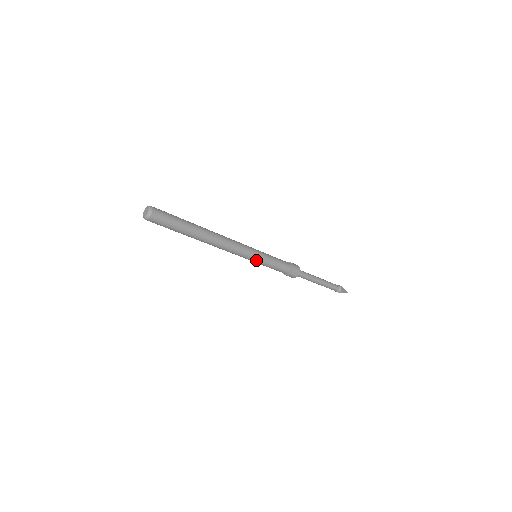
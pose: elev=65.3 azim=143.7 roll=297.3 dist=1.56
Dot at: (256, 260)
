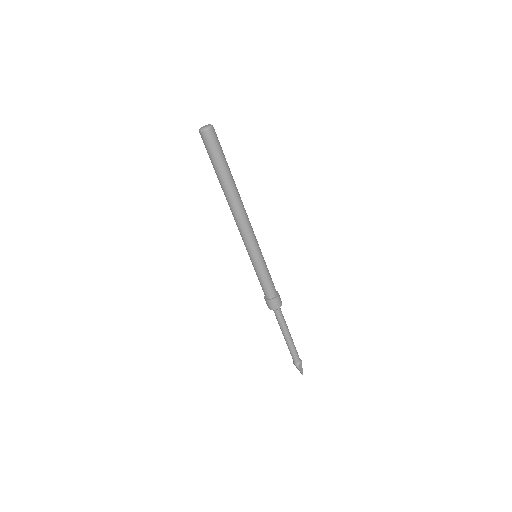
Dot at: (253, 258)
